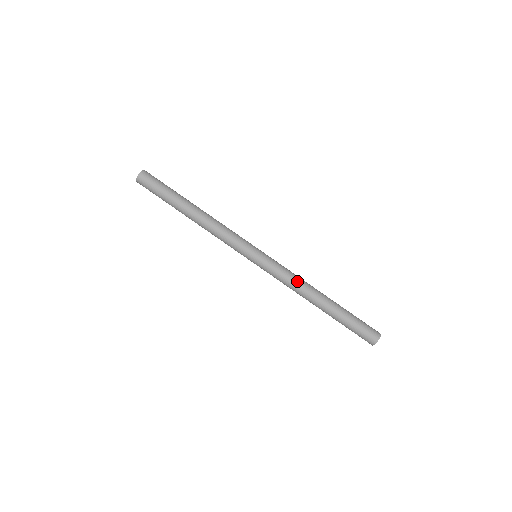
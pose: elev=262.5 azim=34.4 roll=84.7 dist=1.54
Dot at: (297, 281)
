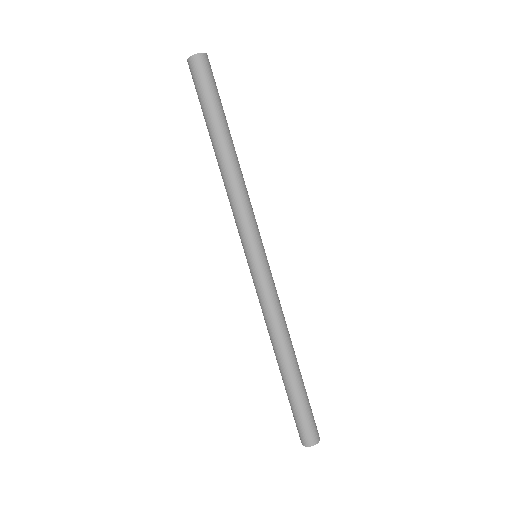
Dot at: (276, 320)
